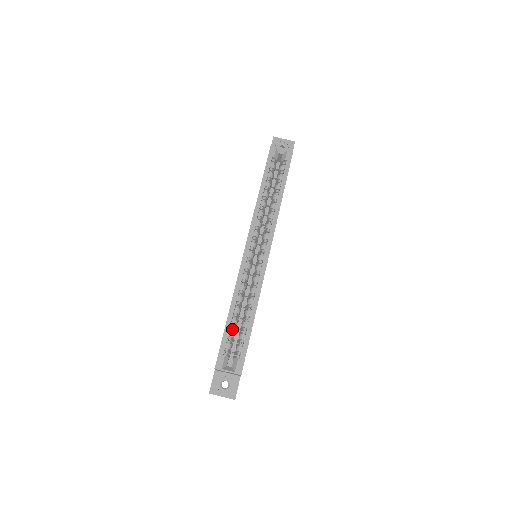
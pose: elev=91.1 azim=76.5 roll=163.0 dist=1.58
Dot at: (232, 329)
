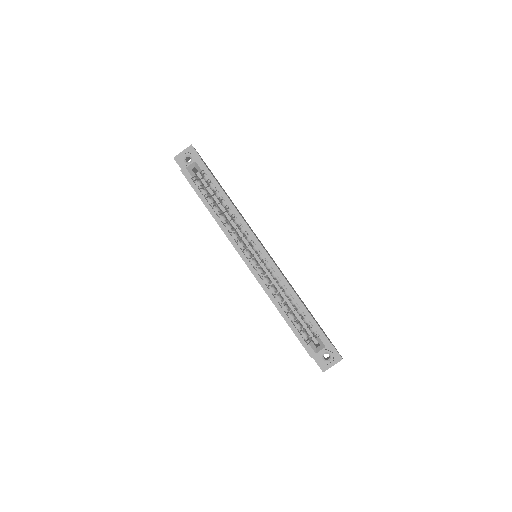
Dot at: (295, 322)
